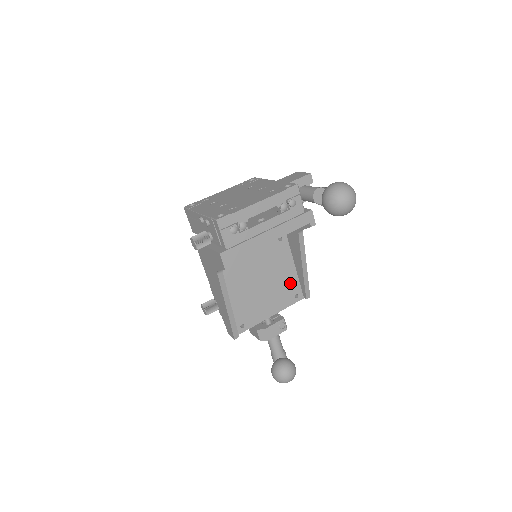
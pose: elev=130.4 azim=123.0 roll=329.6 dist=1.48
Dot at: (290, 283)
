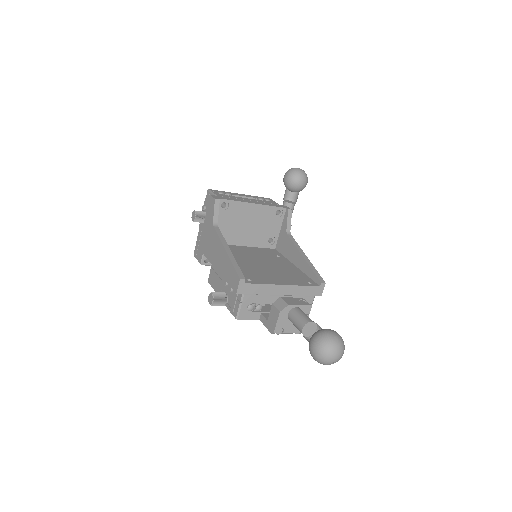
Dot at: (298, 276)
